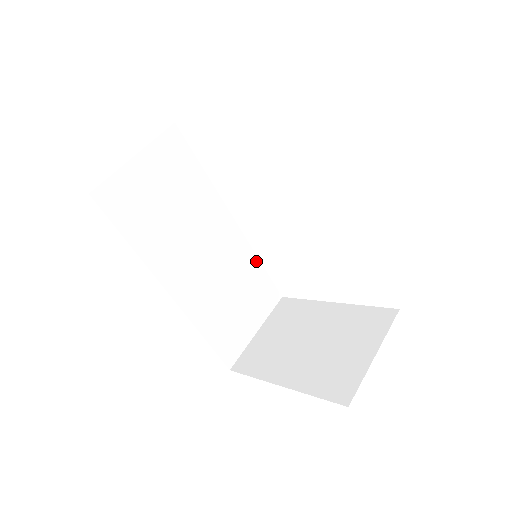
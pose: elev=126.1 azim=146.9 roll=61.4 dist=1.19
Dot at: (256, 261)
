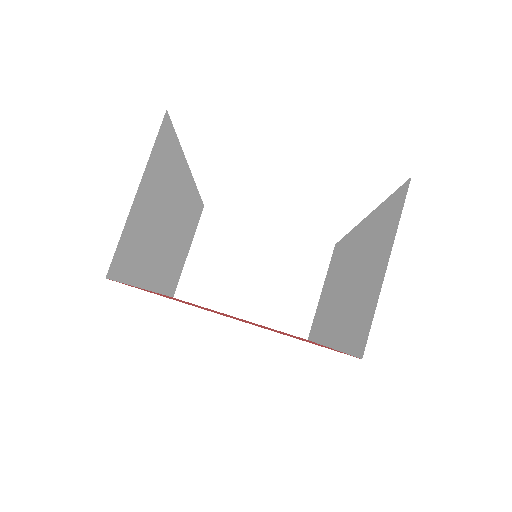
Dot at: (196, 194)
